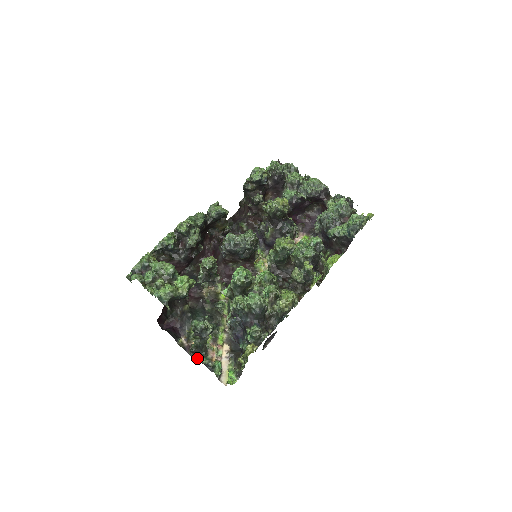
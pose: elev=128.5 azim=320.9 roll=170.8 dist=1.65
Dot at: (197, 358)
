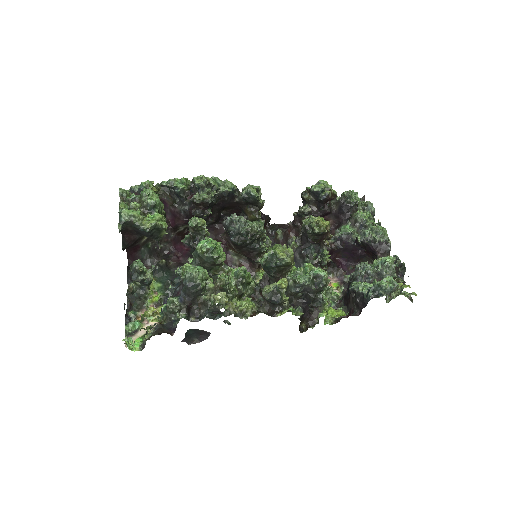
Dot at: (129, 307)
